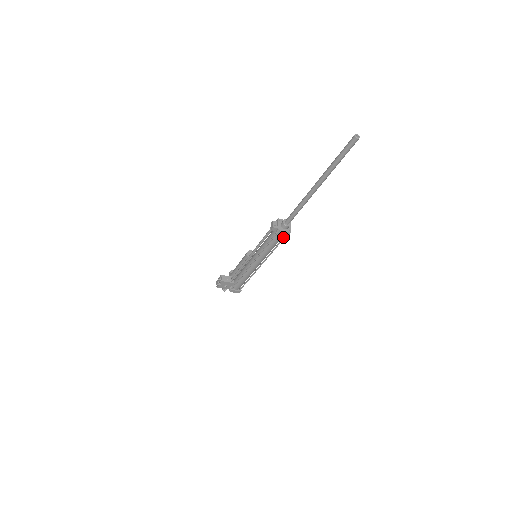
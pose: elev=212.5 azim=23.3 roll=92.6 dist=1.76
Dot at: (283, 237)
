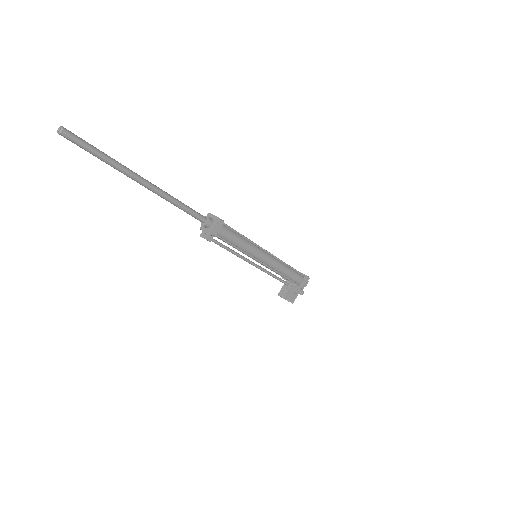
Dot at: (226, 227)
